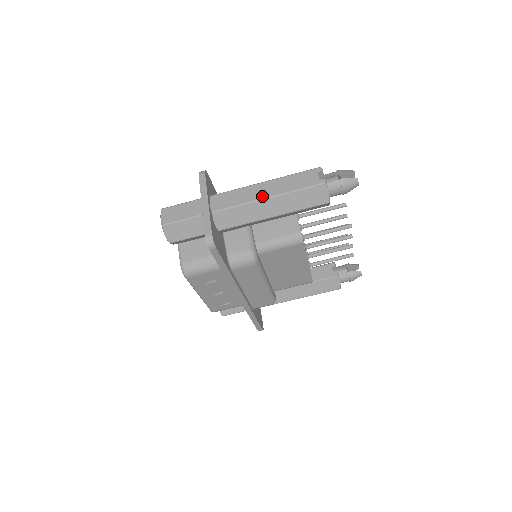
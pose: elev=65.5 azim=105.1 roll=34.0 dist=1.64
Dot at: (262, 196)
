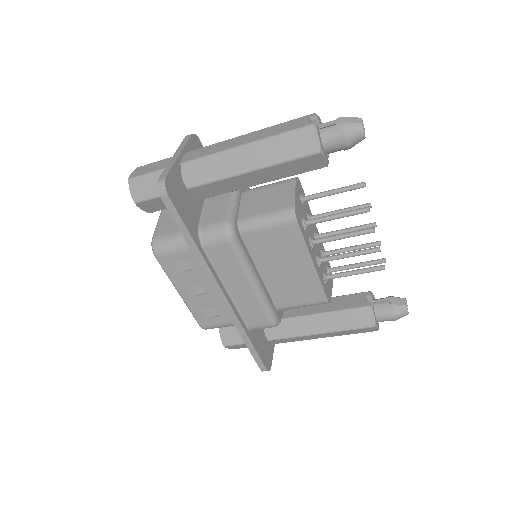
Dot at: (238, 144)
